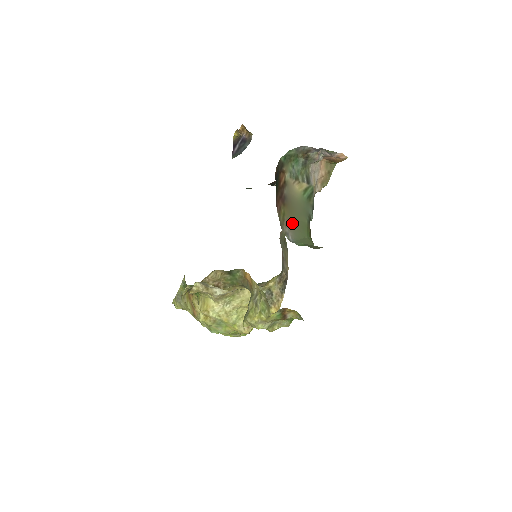
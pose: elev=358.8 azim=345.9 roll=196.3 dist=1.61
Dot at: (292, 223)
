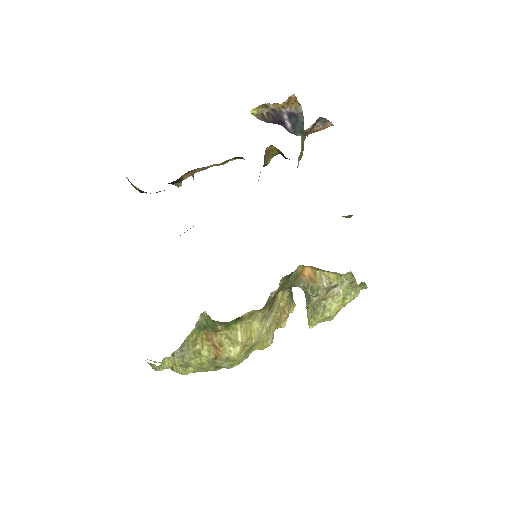
Dot at: occluded
